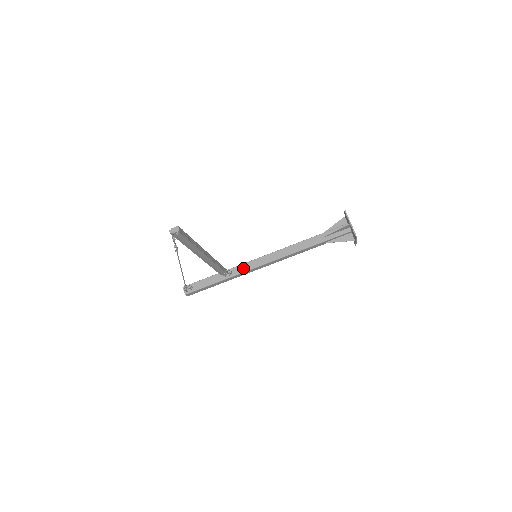
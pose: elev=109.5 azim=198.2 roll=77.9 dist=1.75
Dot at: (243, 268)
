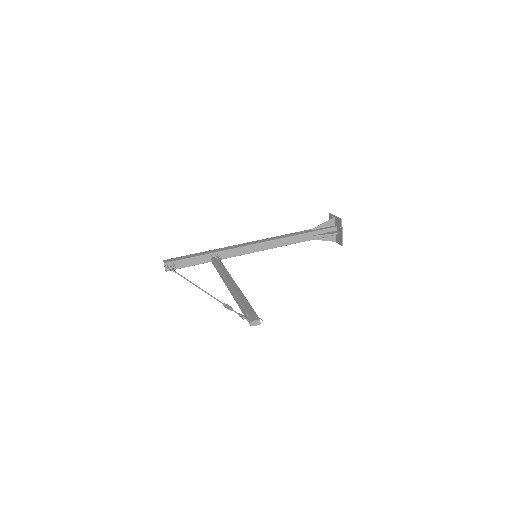
Dot at: (232, 253)
